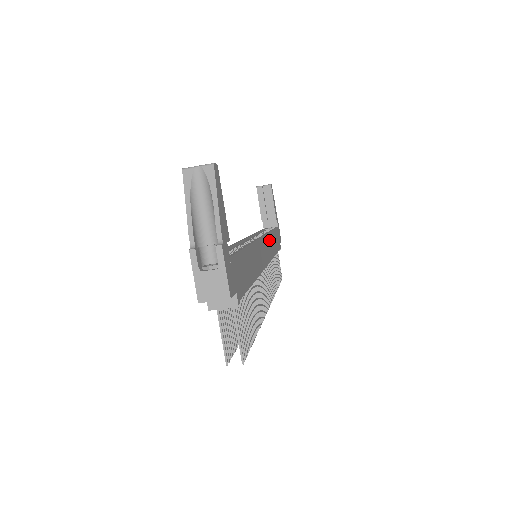
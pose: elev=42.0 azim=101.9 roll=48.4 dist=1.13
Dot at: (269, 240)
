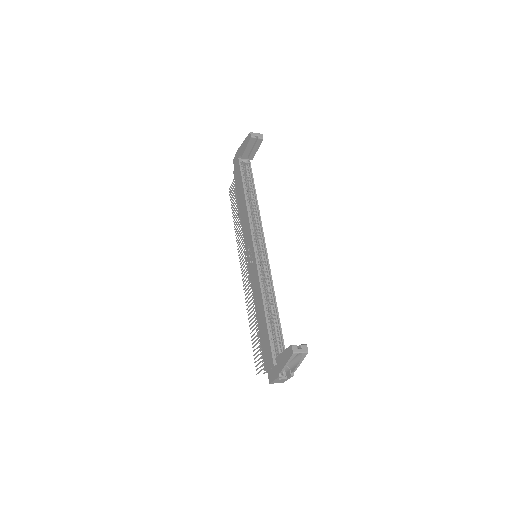
Dot at: occluded
